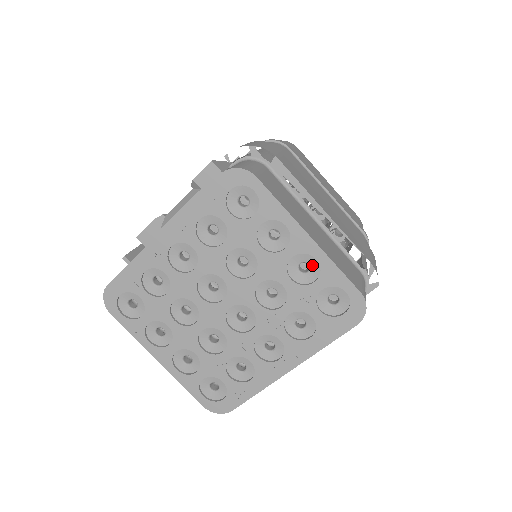
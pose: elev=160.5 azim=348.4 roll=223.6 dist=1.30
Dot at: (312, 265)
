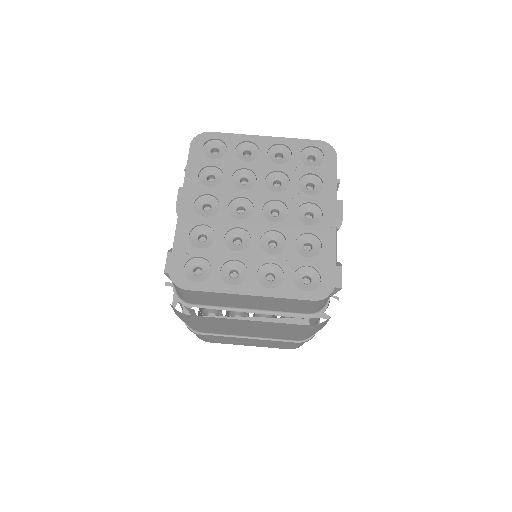
Dot at: (282, 150)
